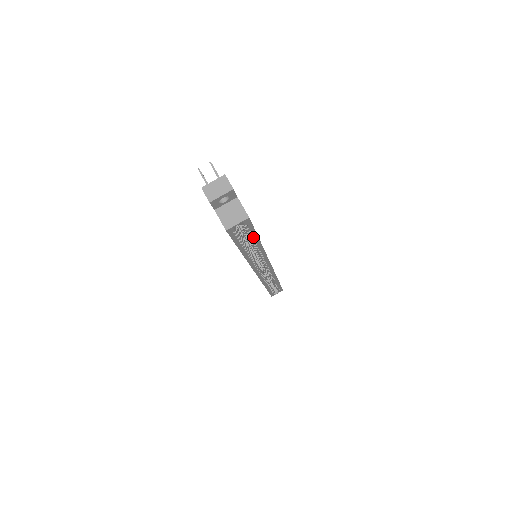
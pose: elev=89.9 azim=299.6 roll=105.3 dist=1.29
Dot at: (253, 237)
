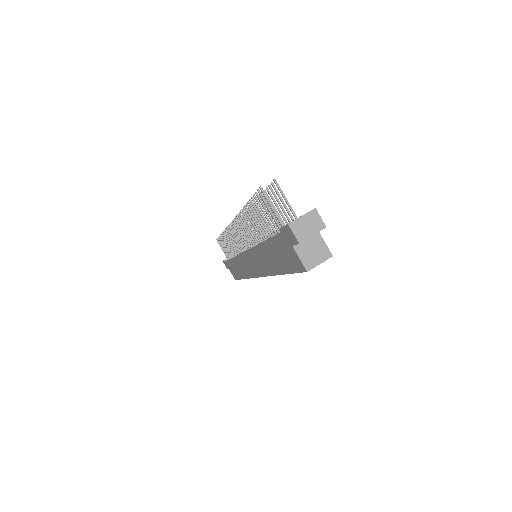
Dot at: occluded
